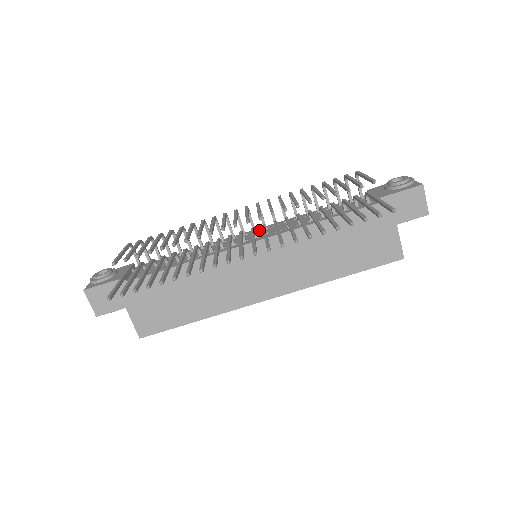
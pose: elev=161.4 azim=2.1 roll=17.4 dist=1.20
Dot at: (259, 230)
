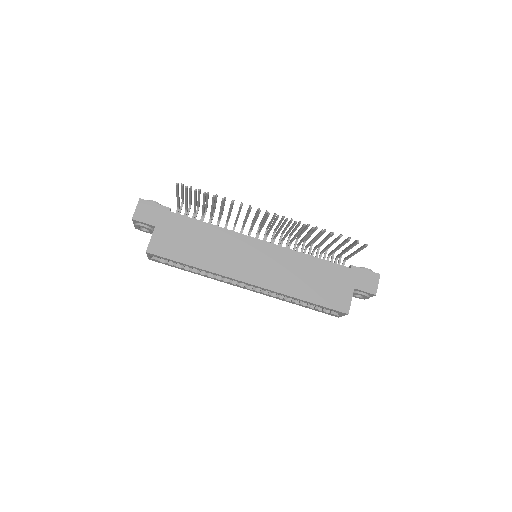
Dot at: occluded
